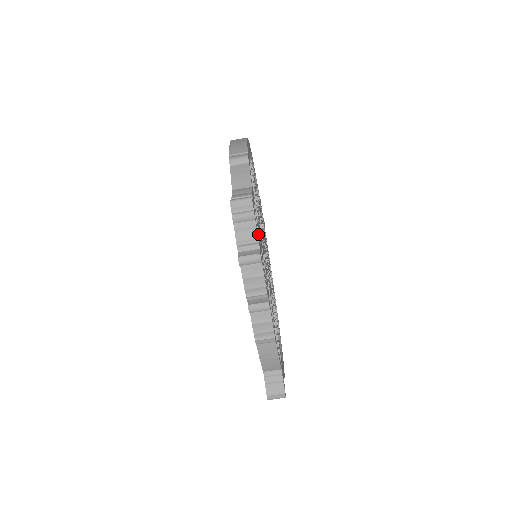
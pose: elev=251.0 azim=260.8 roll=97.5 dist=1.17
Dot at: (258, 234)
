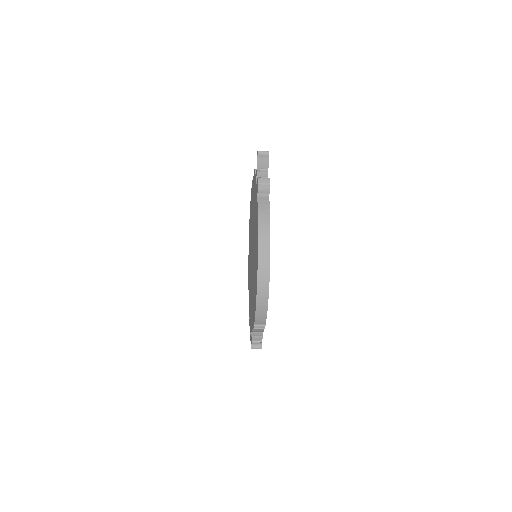
Dot at: occluded
